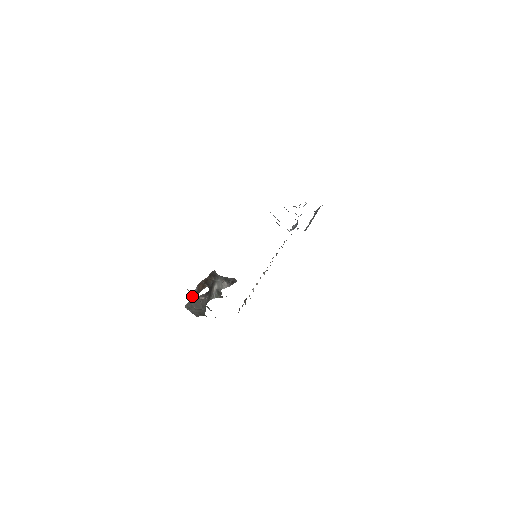
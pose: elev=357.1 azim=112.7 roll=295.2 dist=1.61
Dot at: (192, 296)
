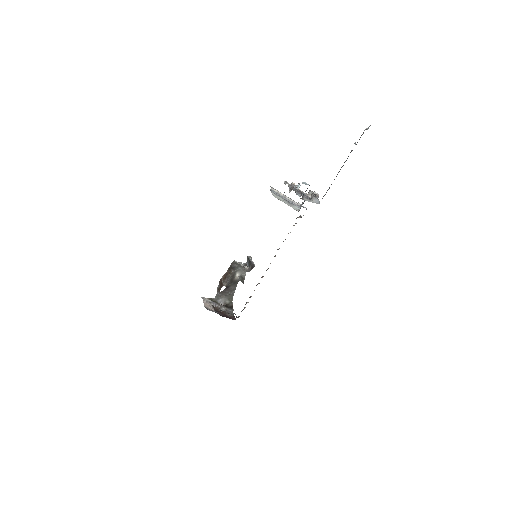
Dot at: (217, 290)
